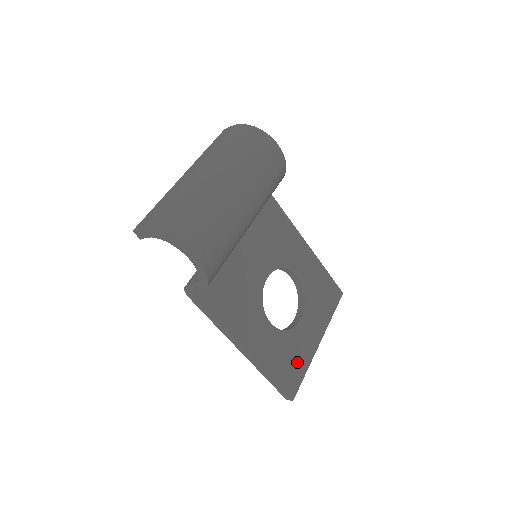
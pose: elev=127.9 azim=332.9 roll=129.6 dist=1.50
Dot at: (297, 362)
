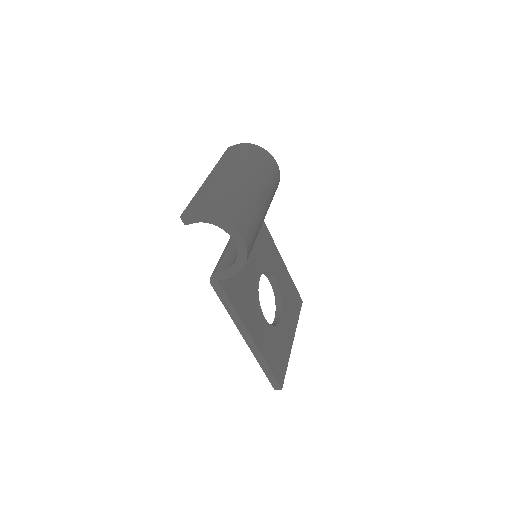
Dot at: (282, 355)
